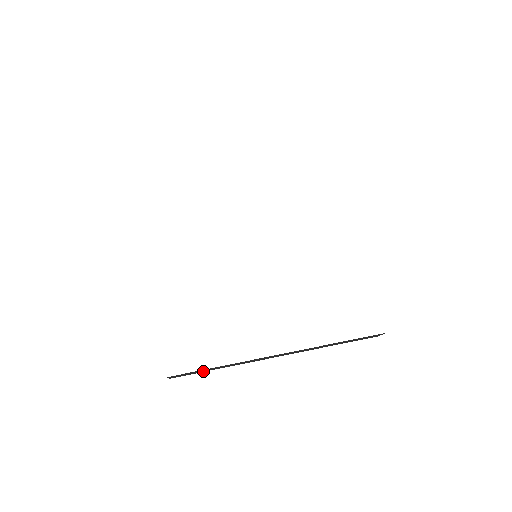
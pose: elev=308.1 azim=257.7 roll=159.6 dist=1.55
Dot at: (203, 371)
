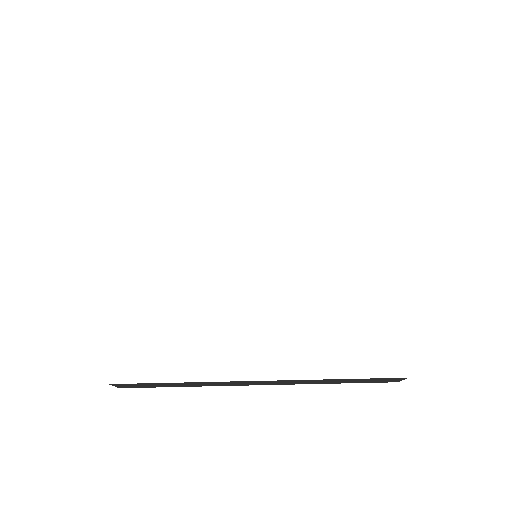
Dot at: (161, 386)
